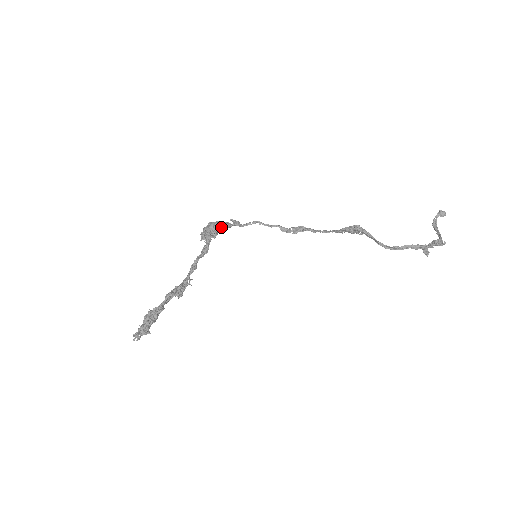
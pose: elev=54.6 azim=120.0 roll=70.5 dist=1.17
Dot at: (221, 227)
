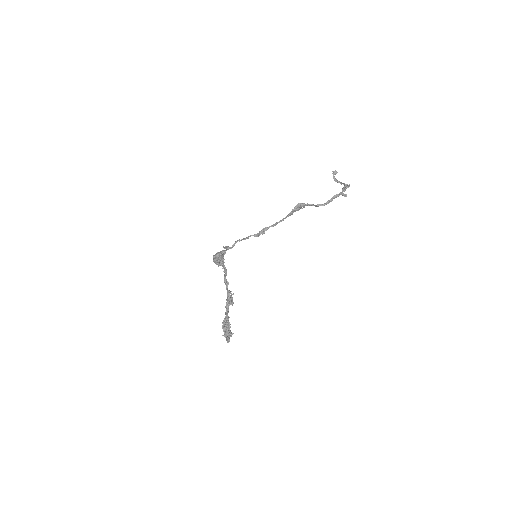
Dot at: (222, 254)
